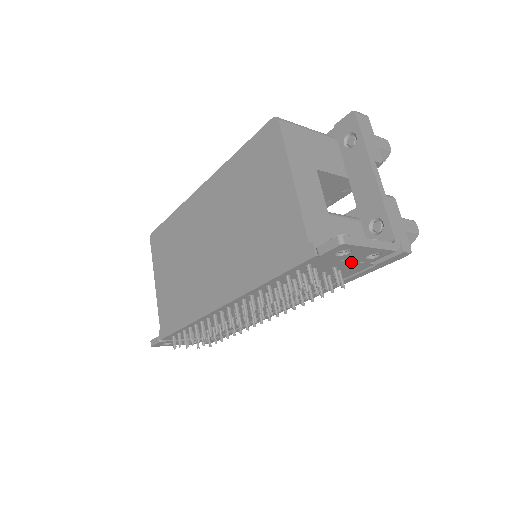
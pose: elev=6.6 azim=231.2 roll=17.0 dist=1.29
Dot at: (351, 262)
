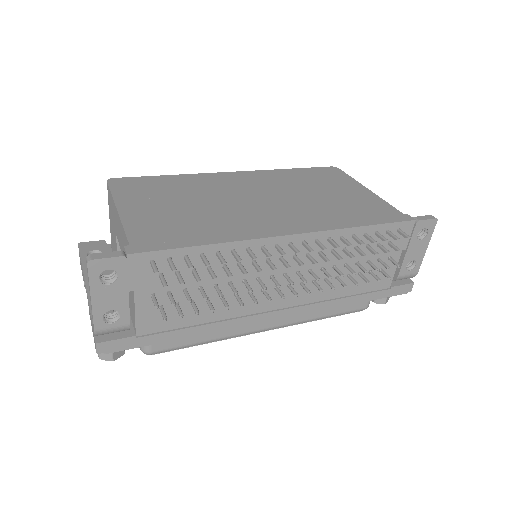
Dot at: occluded
